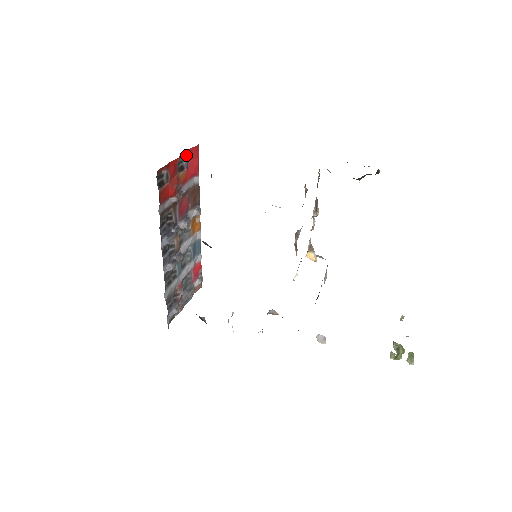
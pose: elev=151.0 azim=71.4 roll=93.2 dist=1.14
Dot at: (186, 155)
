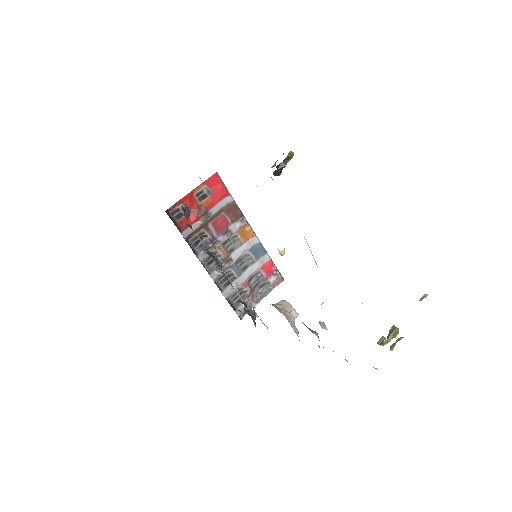
Dot at: (205, 186)
